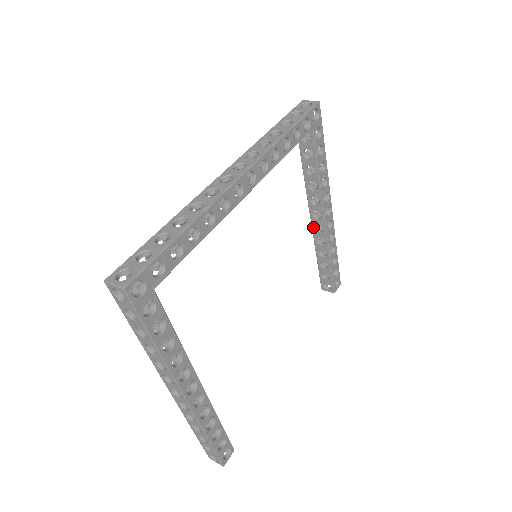
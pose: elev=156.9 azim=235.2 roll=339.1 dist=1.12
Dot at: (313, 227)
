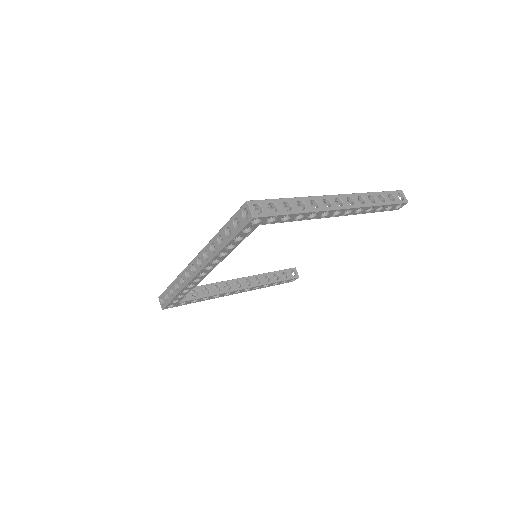
Dot at: occluded
